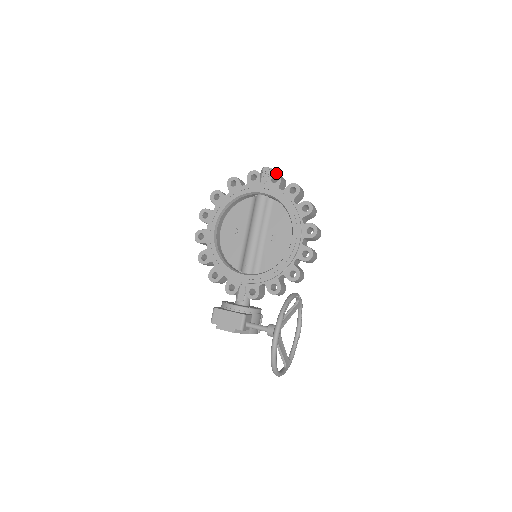
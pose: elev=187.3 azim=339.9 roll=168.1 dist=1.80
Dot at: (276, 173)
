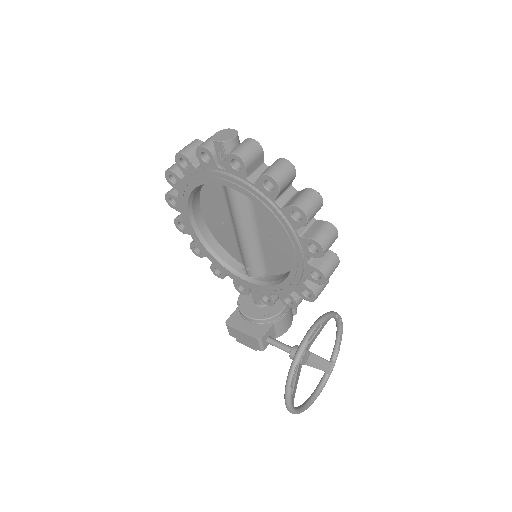
Dot at: (234, 155)
